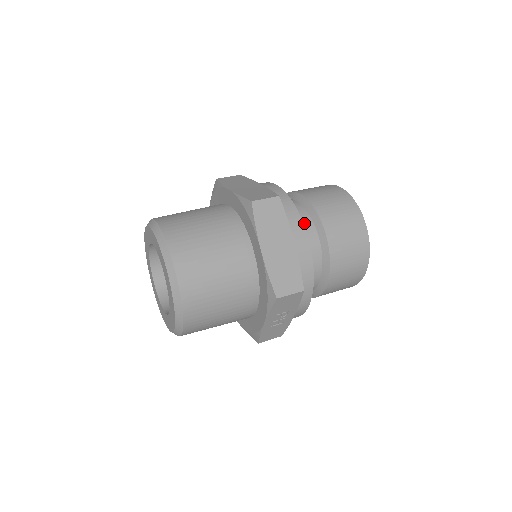
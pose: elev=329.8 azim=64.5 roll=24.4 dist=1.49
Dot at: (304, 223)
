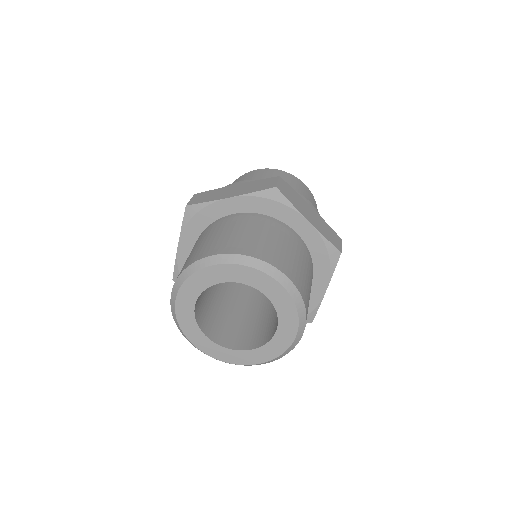
Dot at: occluded
